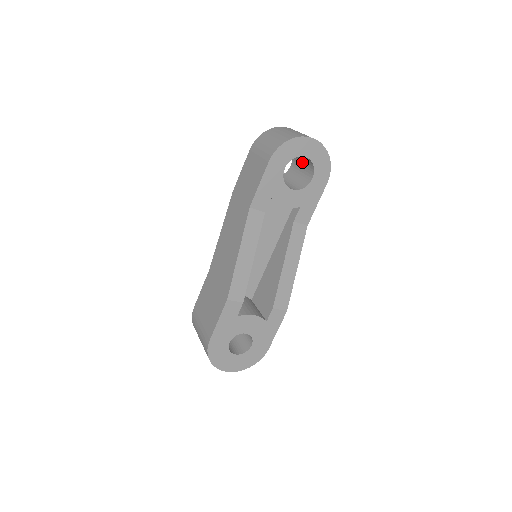
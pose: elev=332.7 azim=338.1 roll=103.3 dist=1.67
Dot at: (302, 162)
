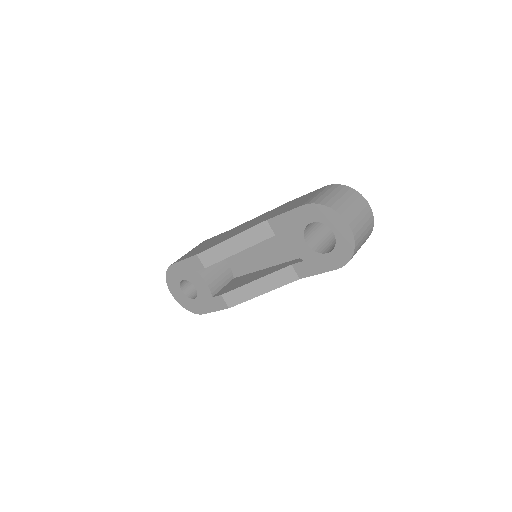
Dot at: occluded
